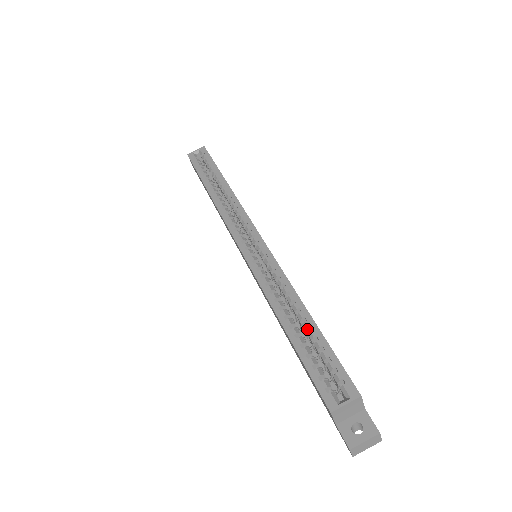
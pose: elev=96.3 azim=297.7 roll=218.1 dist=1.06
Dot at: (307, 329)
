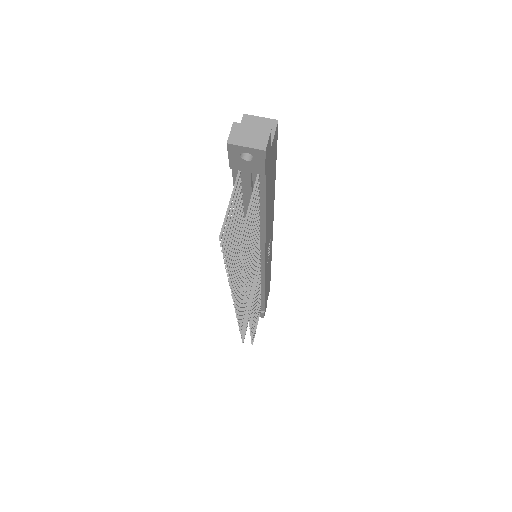
Dot at: occluded
